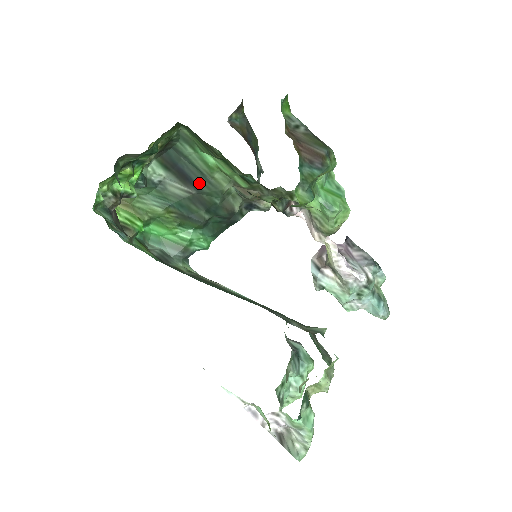
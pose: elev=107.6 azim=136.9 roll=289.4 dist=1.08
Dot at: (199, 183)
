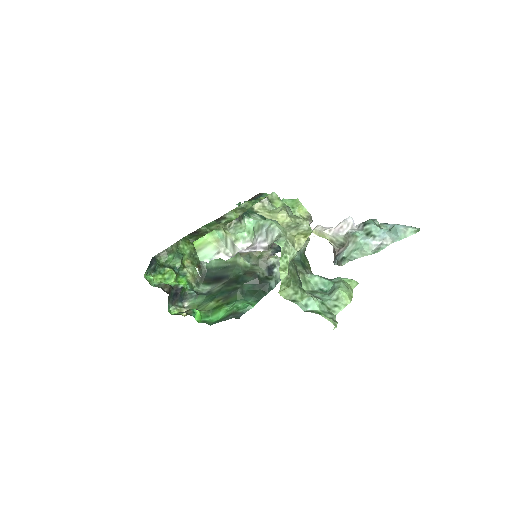
Dot at: (226, 274)
